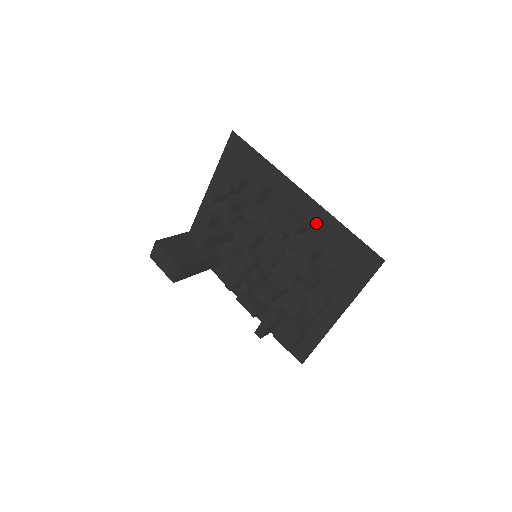
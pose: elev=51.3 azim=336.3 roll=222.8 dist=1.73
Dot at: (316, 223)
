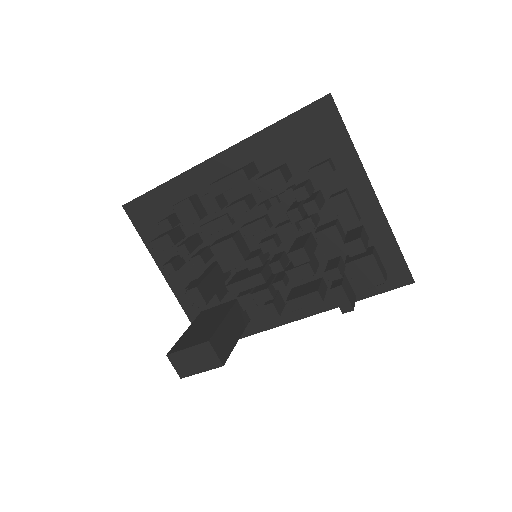
Dot at: (254, 159)
